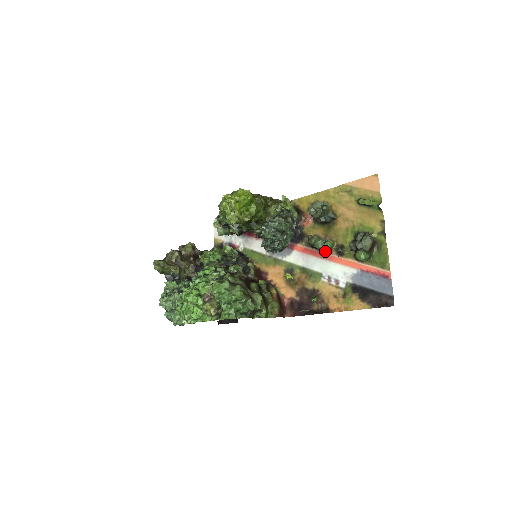
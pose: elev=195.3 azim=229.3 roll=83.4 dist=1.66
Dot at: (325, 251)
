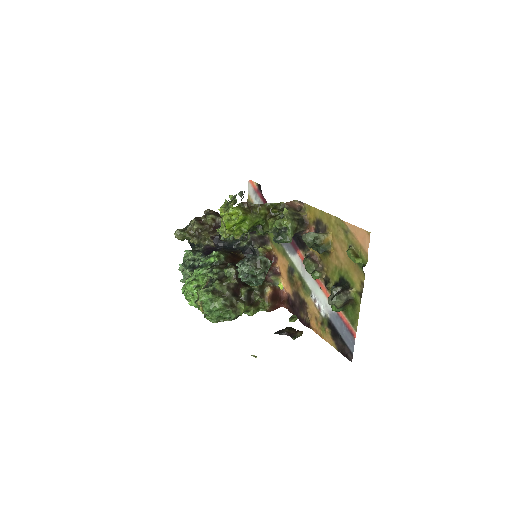
Dot at: occluded
